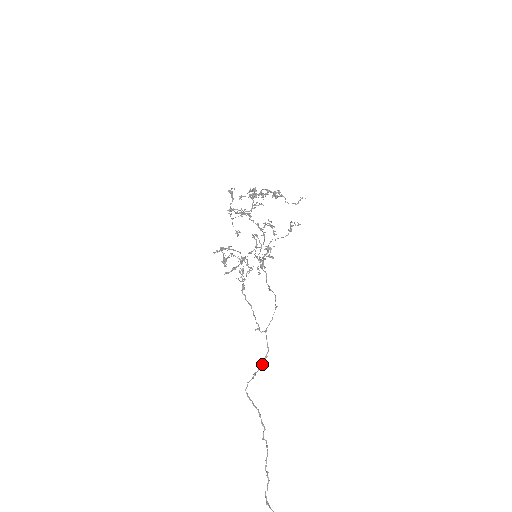
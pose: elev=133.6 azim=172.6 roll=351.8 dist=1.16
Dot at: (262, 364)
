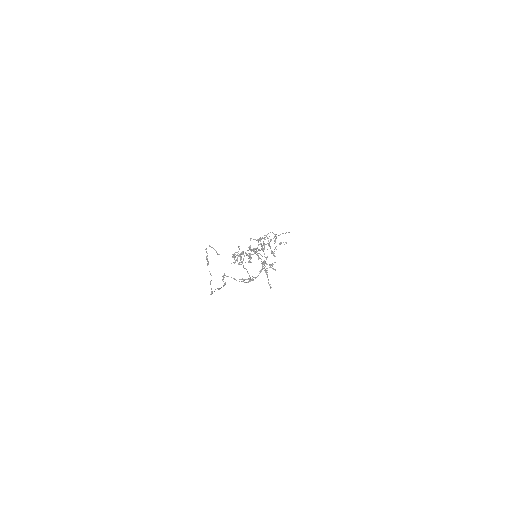
Dot at: (244, 282)
